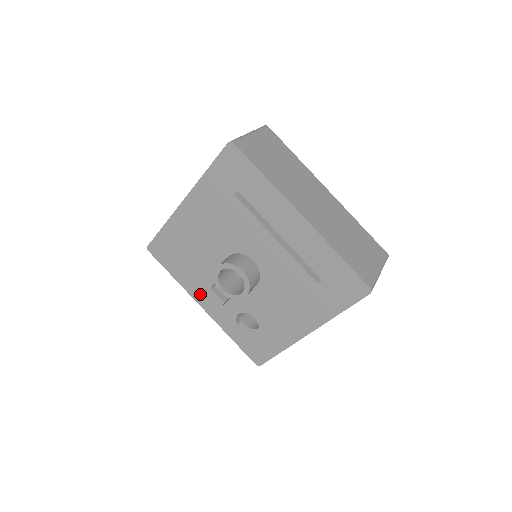
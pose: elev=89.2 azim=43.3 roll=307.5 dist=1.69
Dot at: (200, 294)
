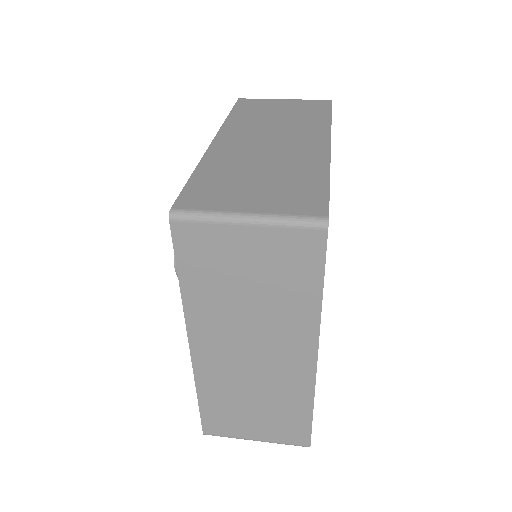
Dot at: occluded
